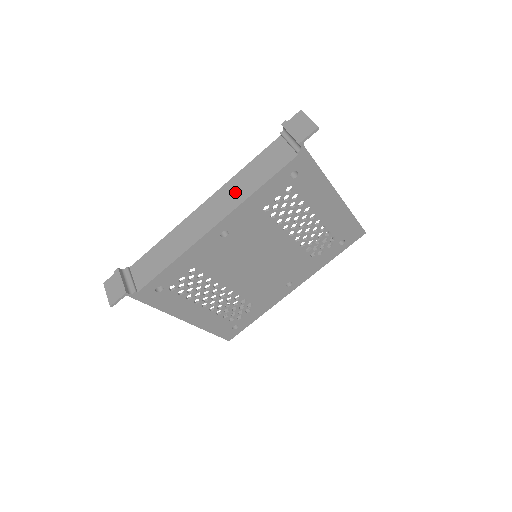
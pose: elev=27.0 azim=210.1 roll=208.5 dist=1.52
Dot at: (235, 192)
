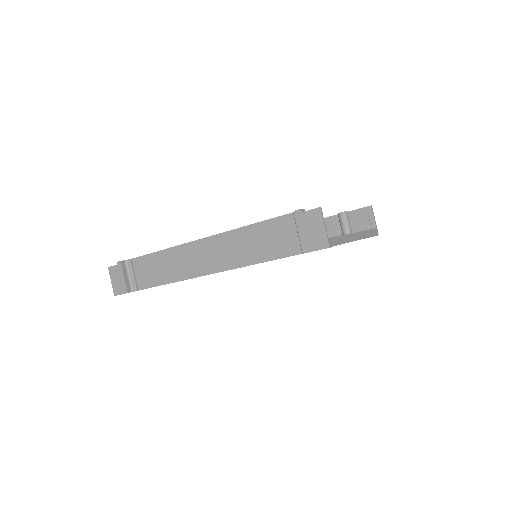
Dot at: (234, 250)
